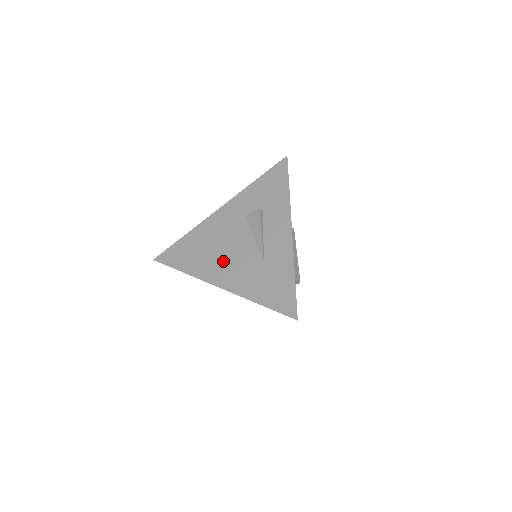
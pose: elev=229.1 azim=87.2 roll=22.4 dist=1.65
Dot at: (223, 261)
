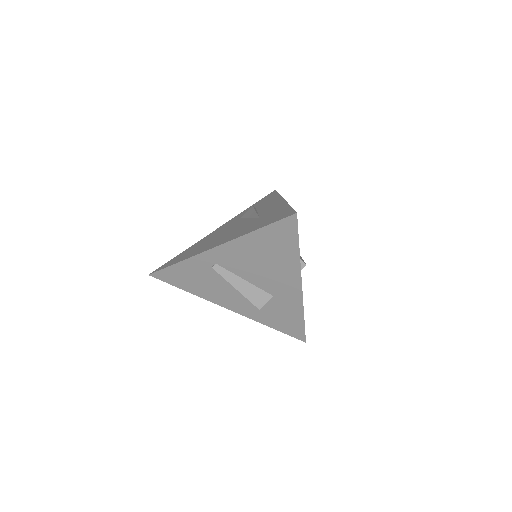
Dot at: (219, 238)
